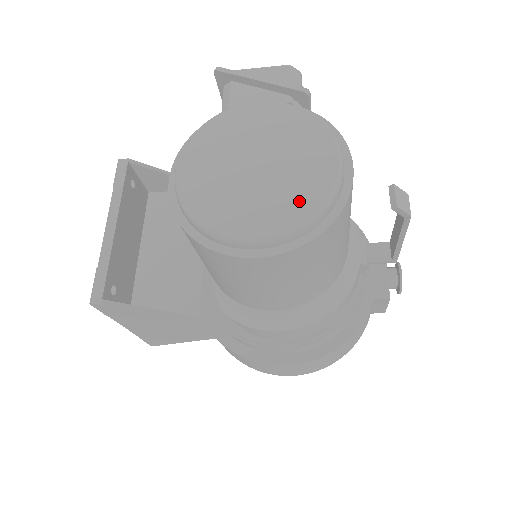
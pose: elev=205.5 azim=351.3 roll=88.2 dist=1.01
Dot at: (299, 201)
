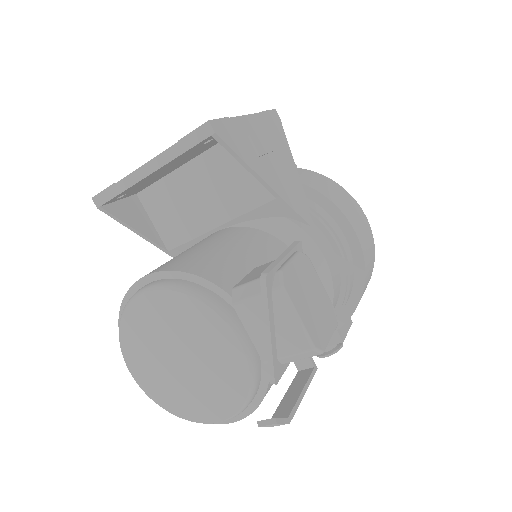
Dot at: (170, 400)
